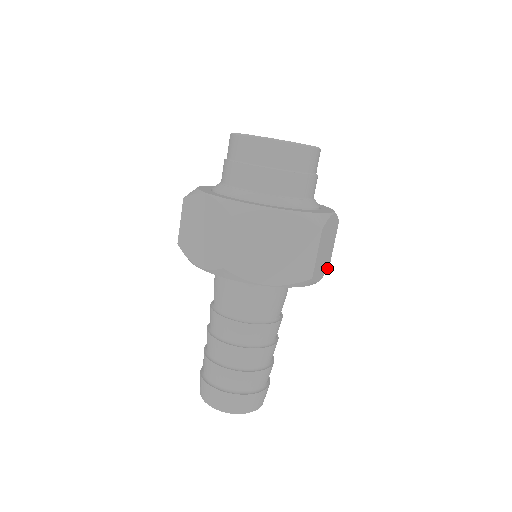
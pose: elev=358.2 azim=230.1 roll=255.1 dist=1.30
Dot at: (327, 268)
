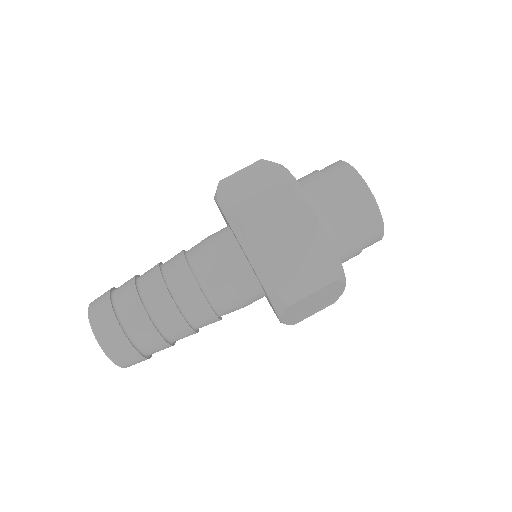
Dot at: (291, 324)
